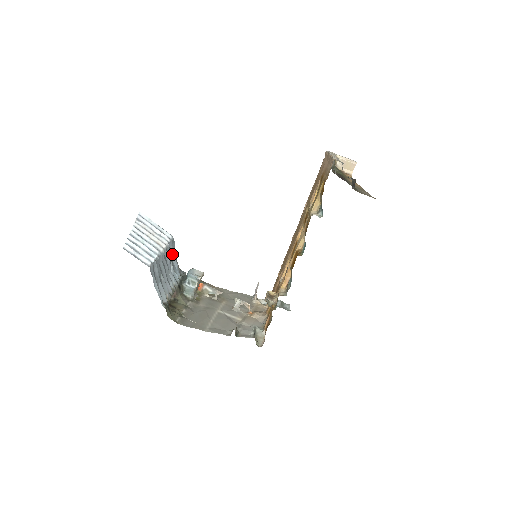
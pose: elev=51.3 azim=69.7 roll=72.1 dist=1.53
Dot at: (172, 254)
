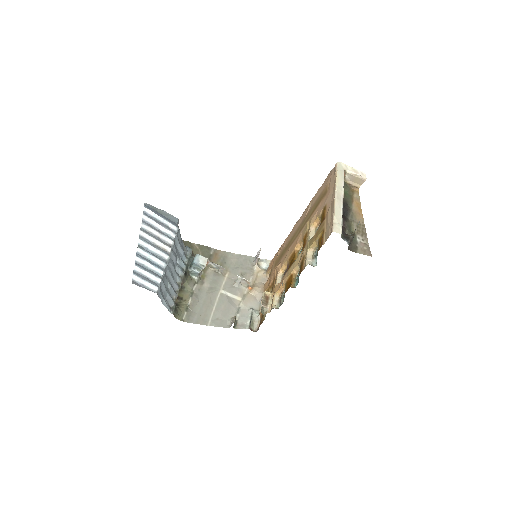
Dot at: (178, 245)
